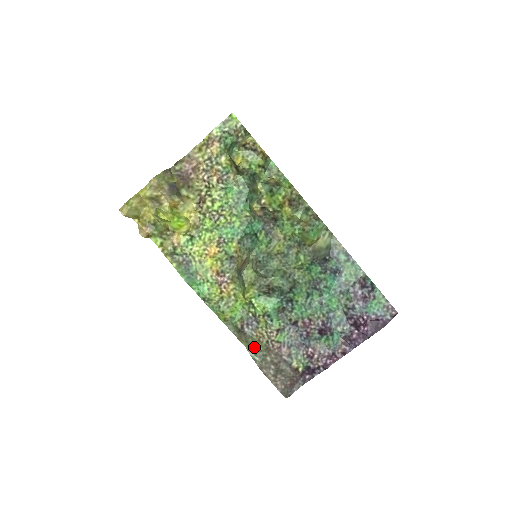
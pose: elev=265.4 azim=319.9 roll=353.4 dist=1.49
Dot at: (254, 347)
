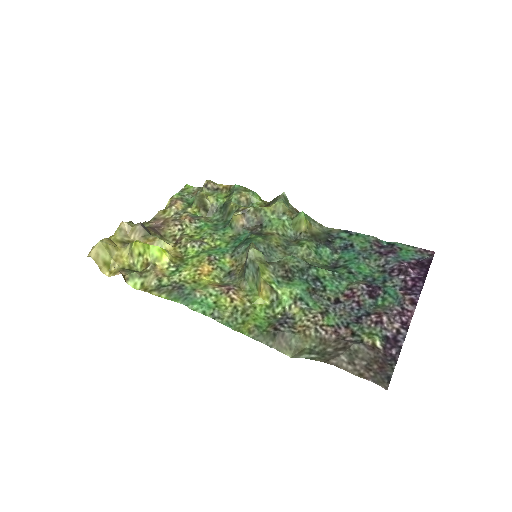
Dot at: (303, 348)
